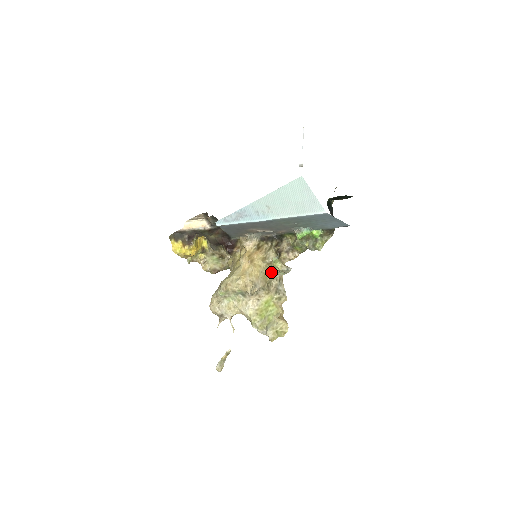
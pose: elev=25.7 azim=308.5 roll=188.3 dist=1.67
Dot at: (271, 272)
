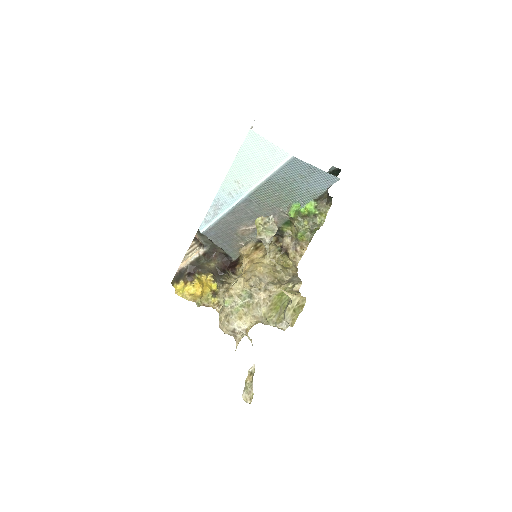
Dot at: (257, 235)
